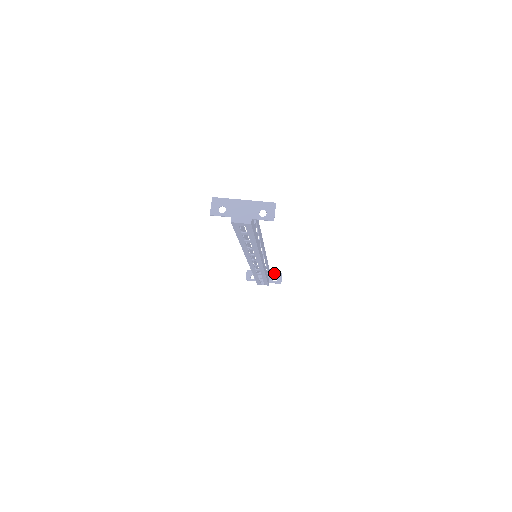
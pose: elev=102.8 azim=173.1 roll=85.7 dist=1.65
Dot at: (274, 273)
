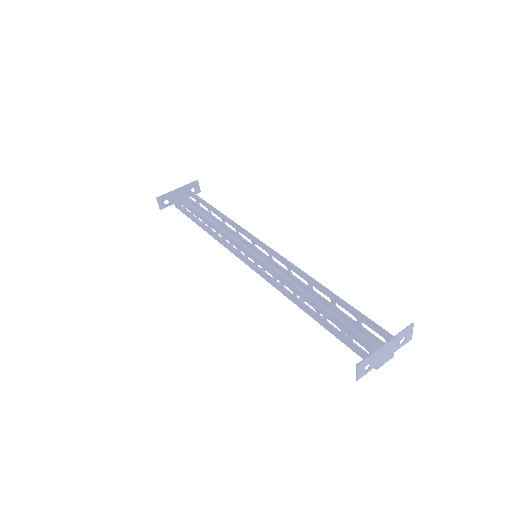
Dot at: (189, 185)
